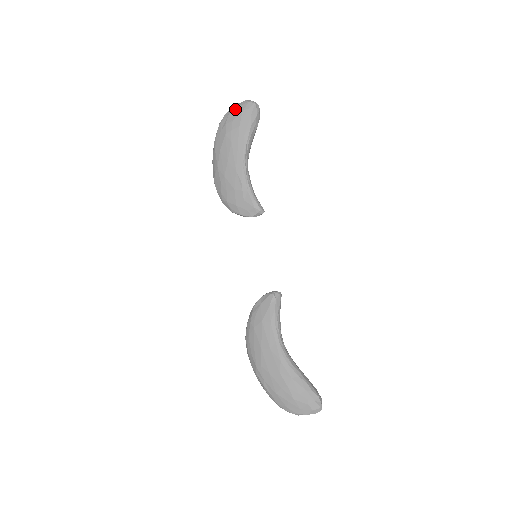
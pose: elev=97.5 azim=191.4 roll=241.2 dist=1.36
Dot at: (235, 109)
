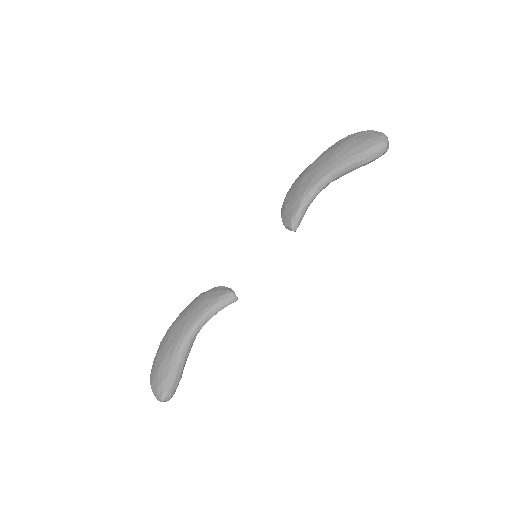
Dot at: (368, 133)
